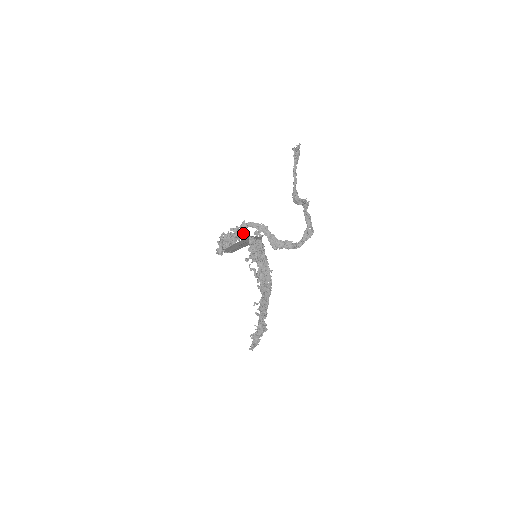
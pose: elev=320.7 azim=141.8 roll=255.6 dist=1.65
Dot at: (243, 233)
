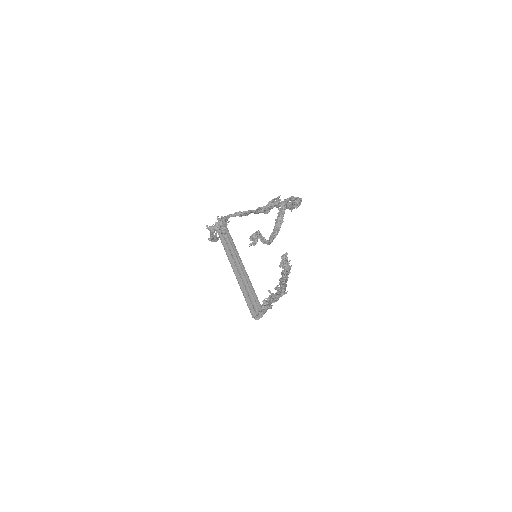
Dot at: (227, 220)
